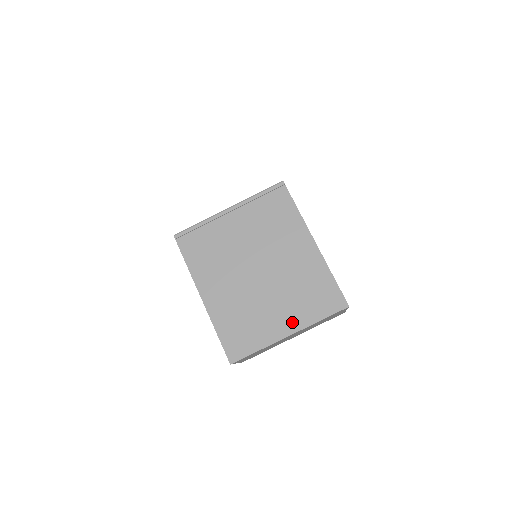
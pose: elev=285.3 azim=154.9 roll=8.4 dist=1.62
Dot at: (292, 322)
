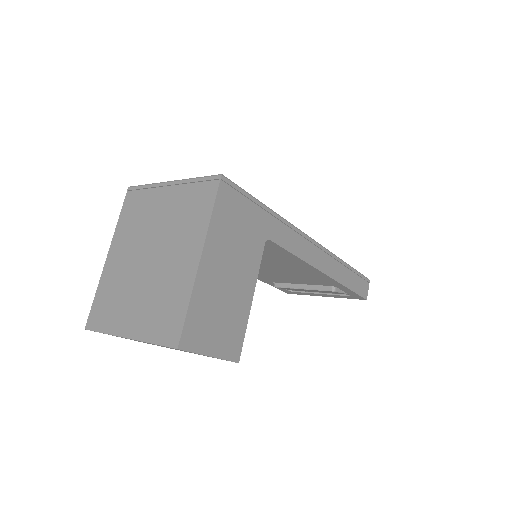
Dot at: (135, 326)
